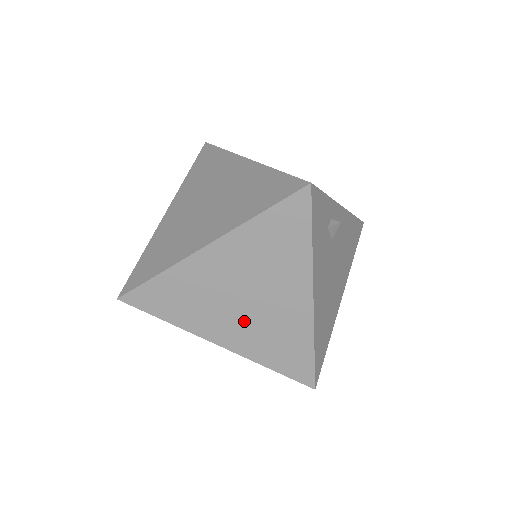
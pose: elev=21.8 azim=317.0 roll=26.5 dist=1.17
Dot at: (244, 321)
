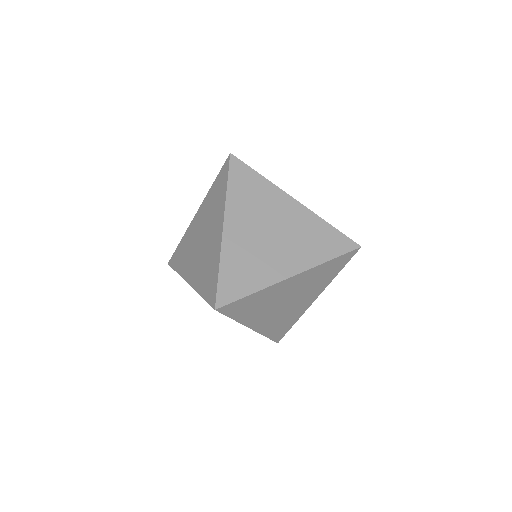
Dot at: (276, 314)
